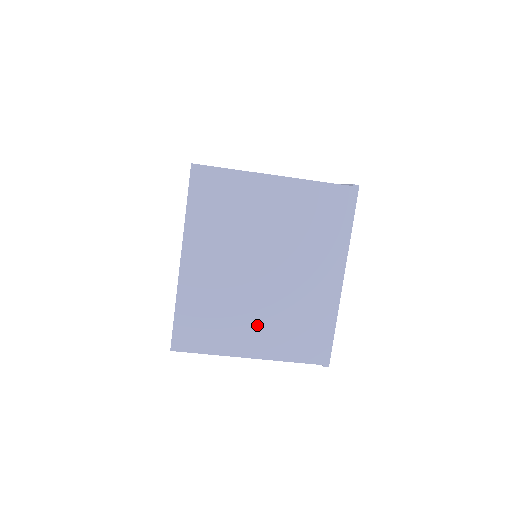
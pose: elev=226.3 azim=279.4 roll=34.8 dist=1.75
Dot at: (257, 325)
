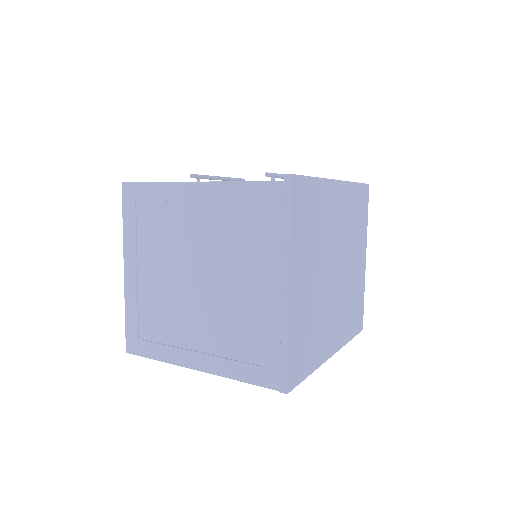
Dot at: occluded
